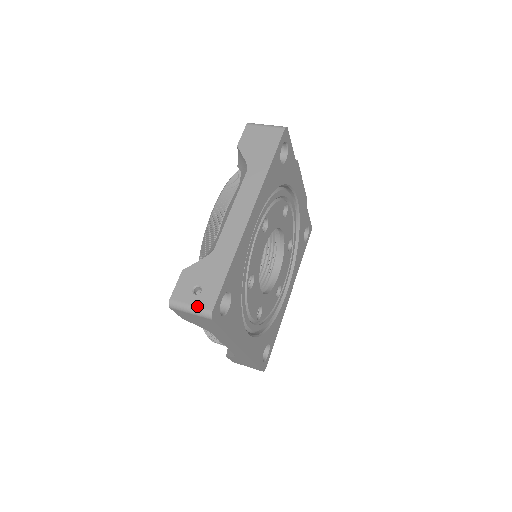
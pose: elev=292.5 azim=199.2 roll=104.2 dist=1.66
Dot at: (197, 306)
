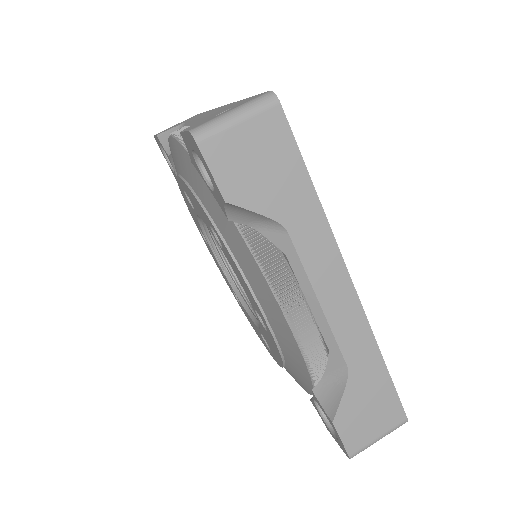
Dot at: (241, 104)
